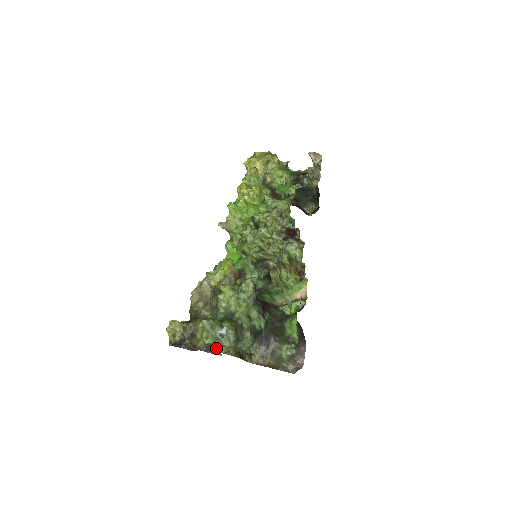
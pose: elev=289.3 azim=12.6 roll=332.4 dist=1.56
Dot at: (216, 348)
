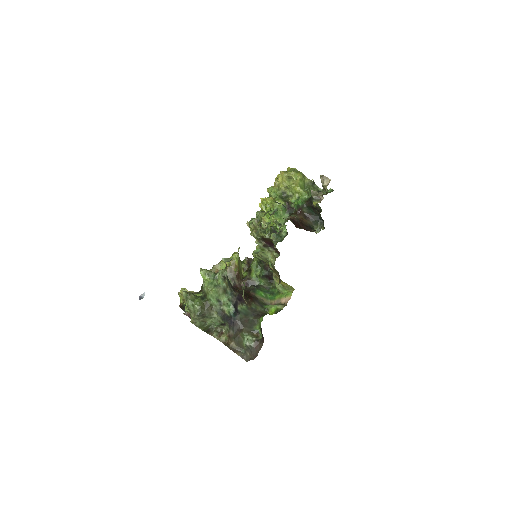
Dot at: occluded
